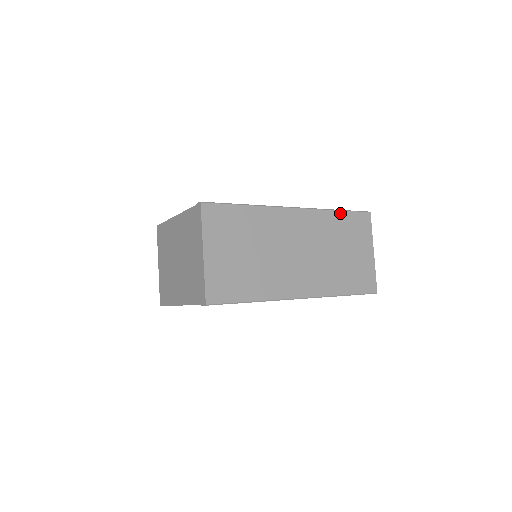
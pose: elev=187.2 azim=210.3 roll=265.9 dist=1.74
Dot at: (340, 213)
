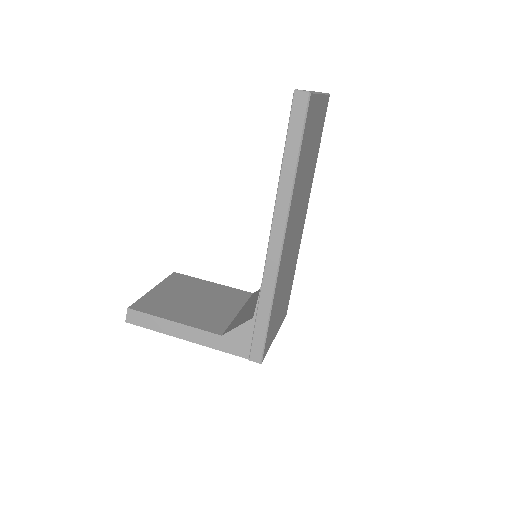
Dot at: (299, 163)
